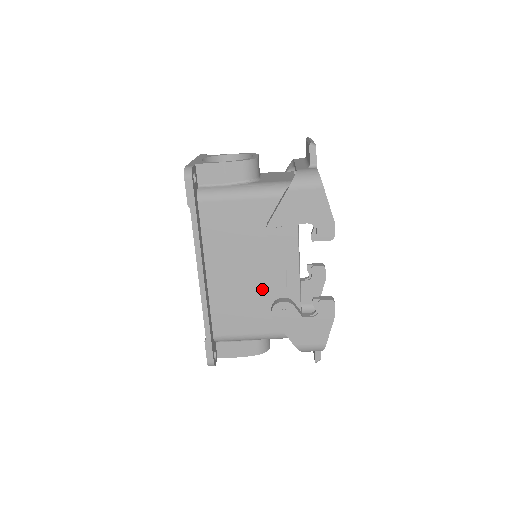
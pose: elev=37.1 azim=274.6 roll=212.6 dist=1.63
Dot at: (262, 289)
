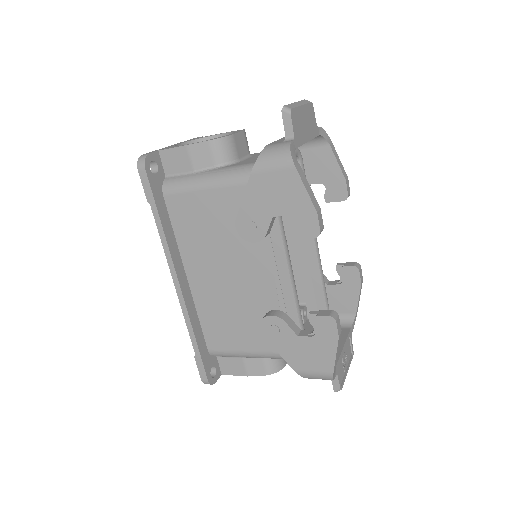
Dot at: (250, 298)
